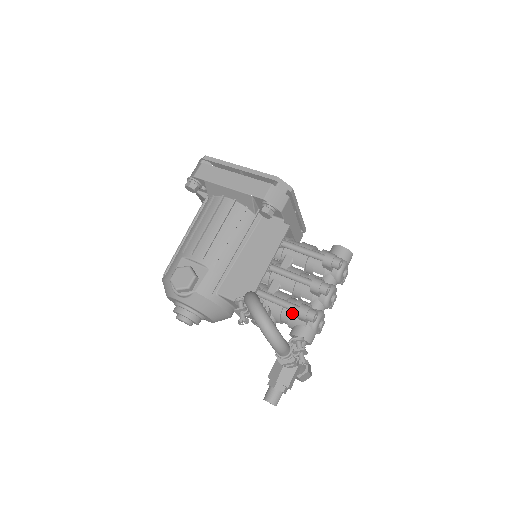
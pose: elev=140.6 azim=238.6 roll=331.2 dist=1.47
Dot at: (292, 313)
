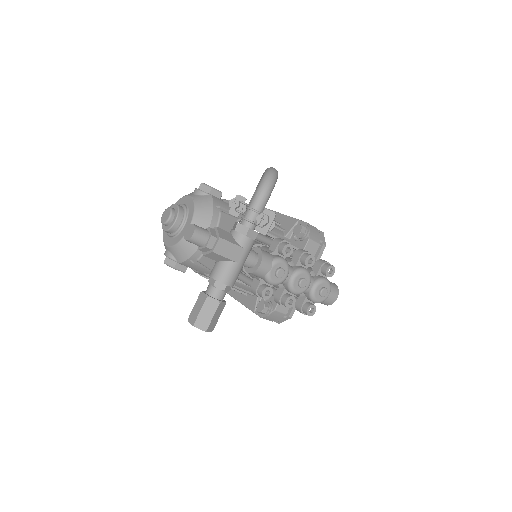
Dot at: (267, 247)
